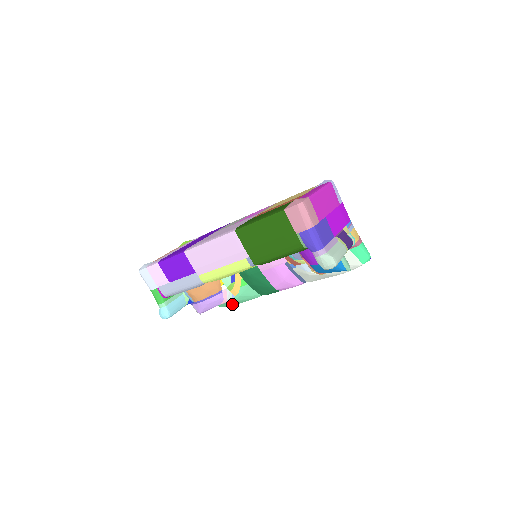
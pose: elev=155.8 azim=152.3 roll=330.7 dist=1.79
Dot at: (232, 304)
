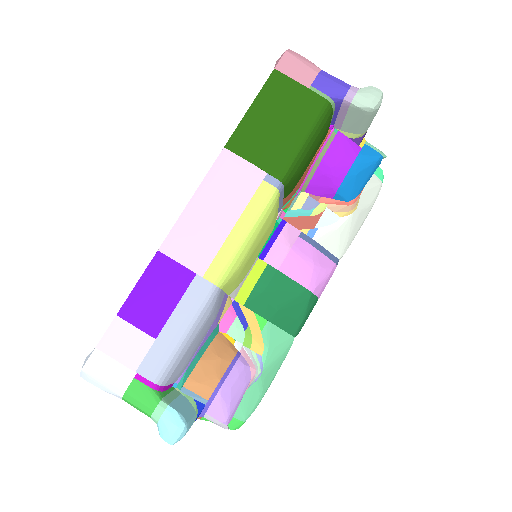
Dot at: (263, 384)
